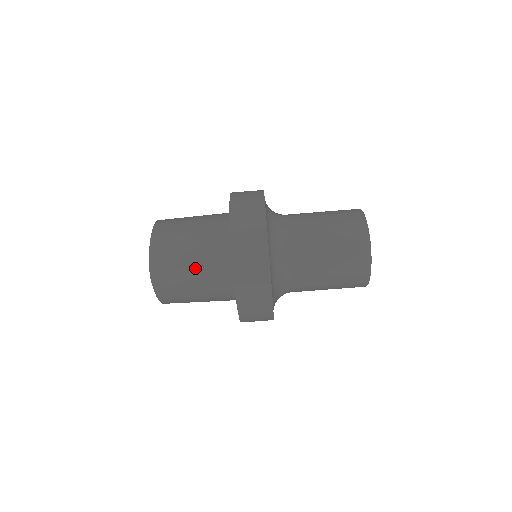
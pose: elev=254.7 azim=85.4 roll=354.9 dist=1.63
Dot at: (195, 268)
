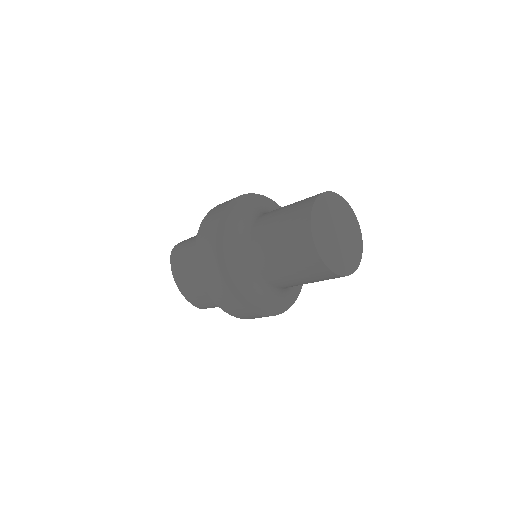
Dot at: occluded
